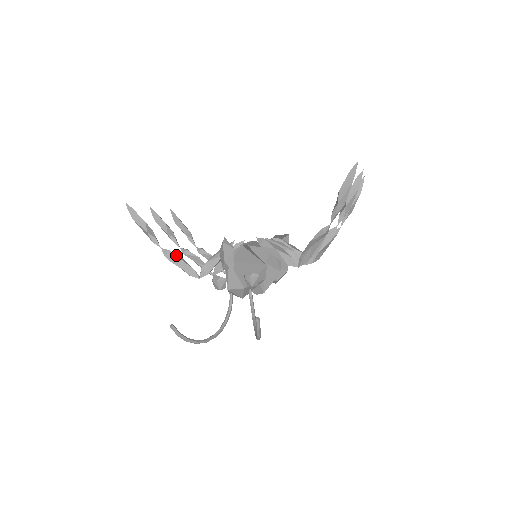
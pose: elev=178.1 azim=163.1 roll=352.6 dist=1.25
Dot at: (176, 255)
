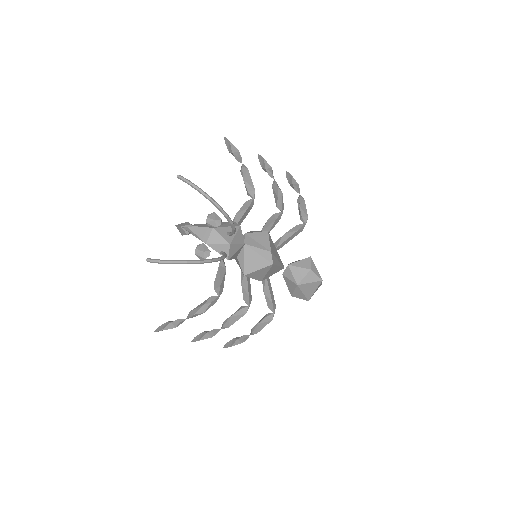
Dot at: (196, 308)
